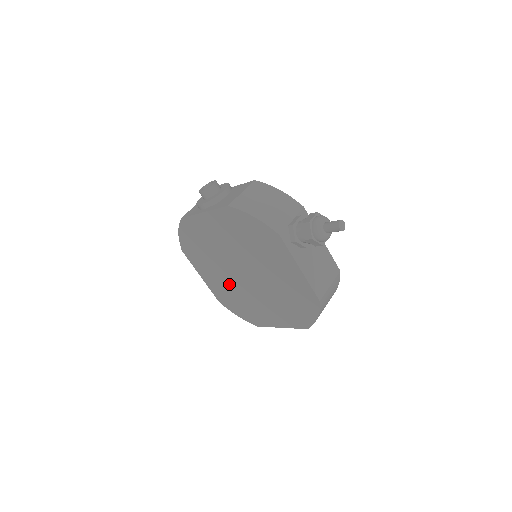
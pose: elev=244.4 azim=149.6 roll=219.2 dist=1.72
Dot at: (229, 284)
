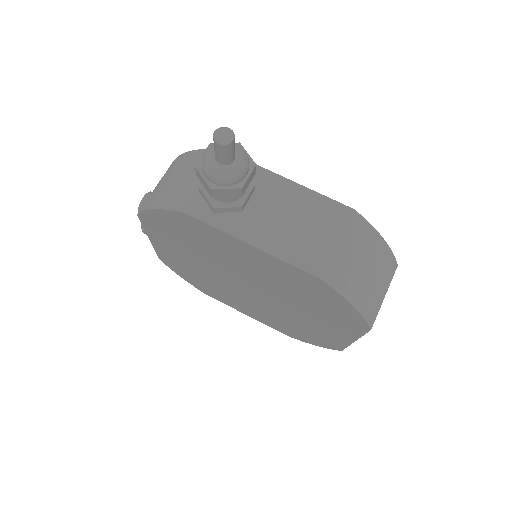
Dot at: (262, 310)
